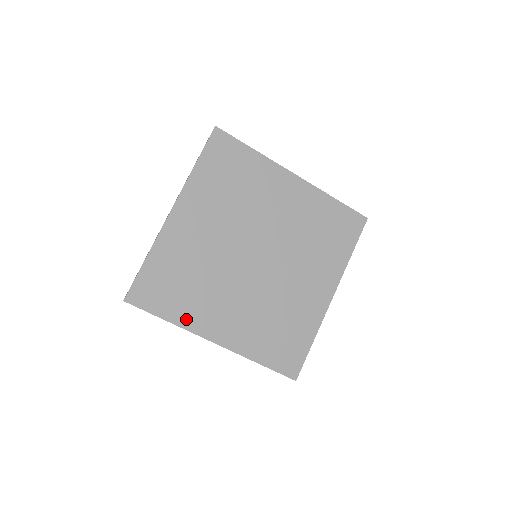
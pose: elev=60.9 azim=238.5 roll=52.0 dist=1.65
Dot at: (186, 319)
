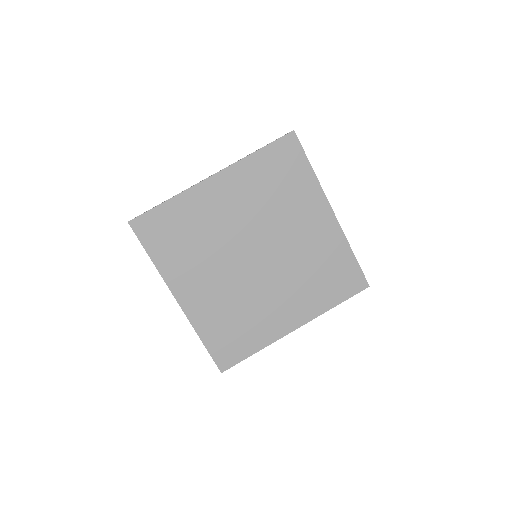
Dot at: (167, 268)
